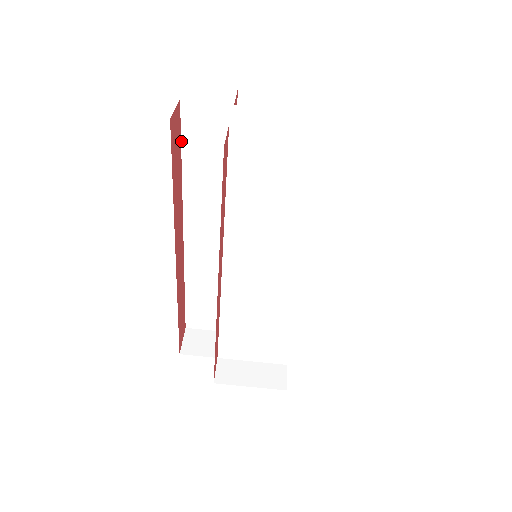
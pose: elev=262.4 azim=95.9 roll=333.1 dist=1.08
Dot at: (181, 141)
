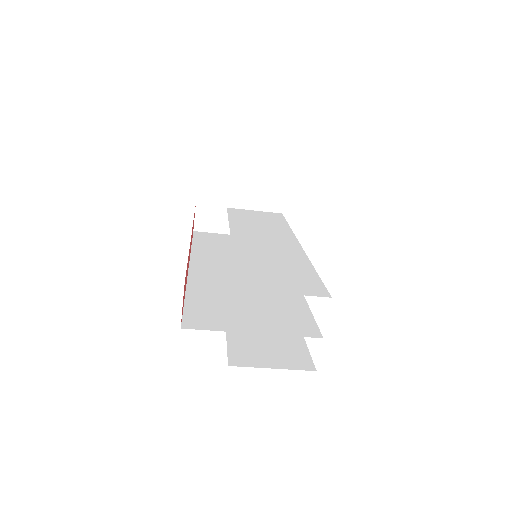
Dot at: occluded
